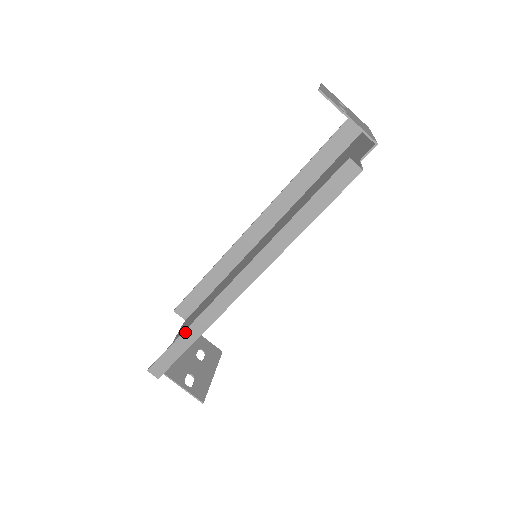
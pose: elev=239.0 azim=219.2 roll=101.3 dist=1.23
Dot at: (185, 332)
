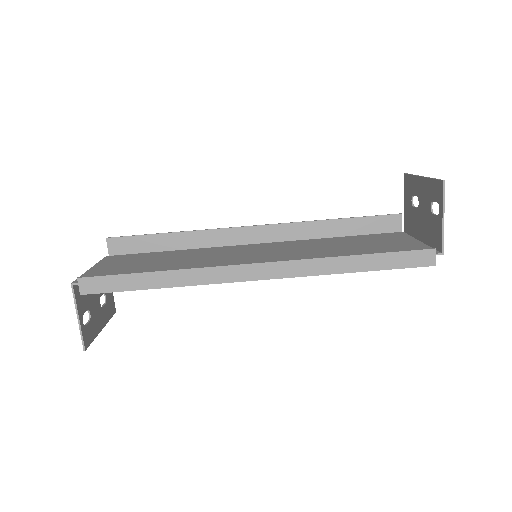
Dot at: (160, 272)
